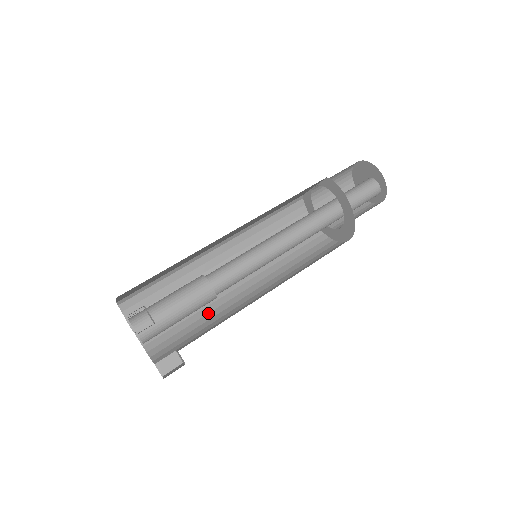
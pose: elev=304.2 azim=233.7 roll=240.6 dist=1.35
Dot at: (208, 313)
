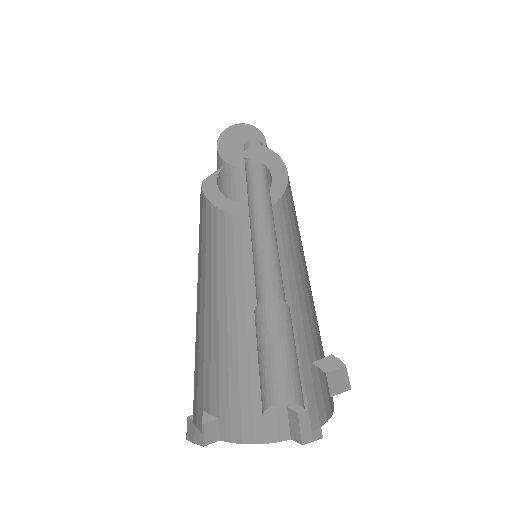
Dot at: (248, 352)
